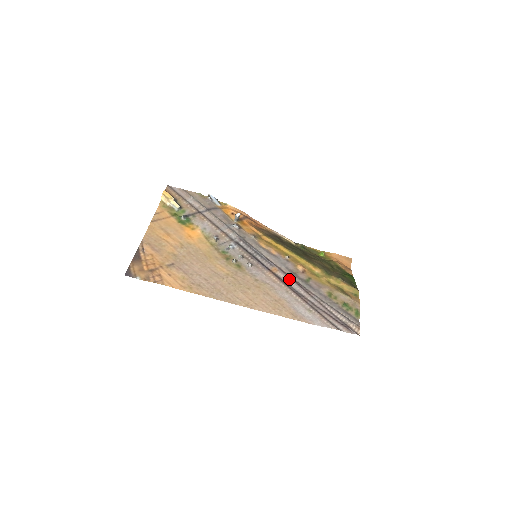
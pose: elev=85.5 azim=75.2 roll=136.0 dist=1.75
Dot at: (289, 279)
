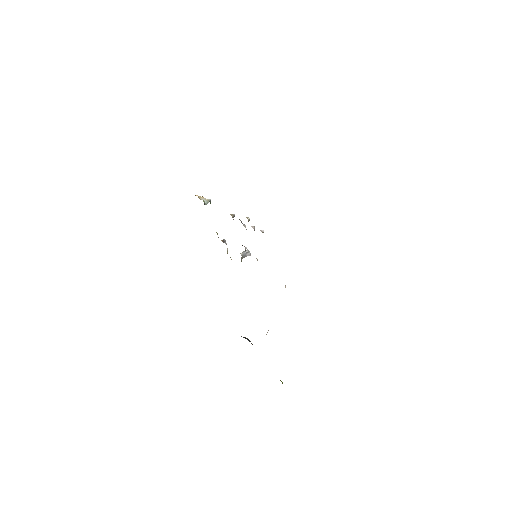
Dot at: occluded
